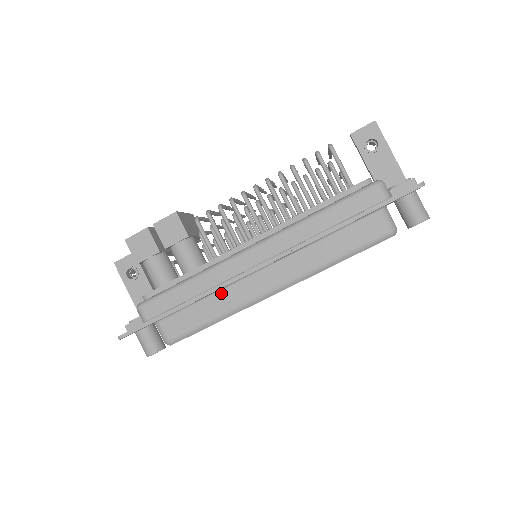
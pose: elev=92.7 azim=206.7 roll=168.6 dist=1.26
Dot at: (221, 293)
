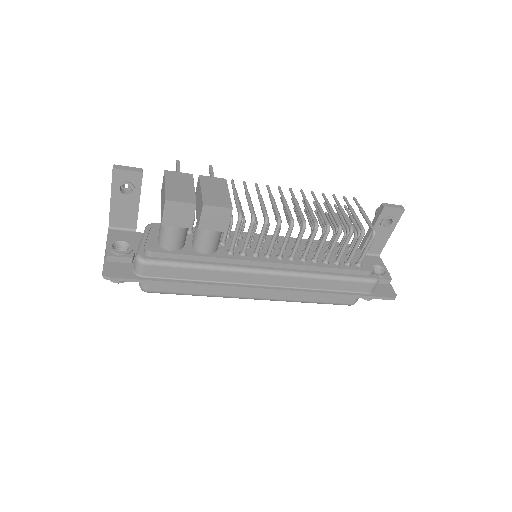
Dot at: occluded
